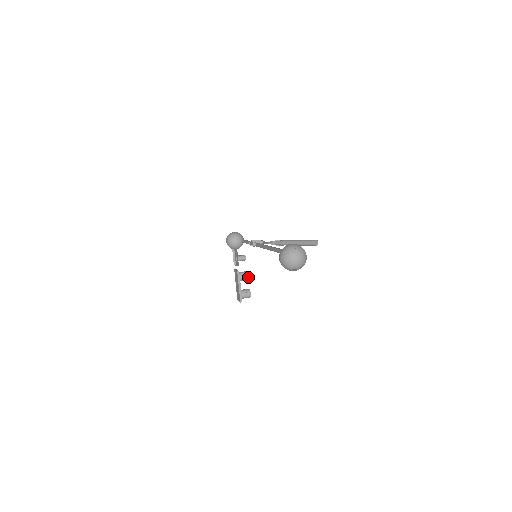
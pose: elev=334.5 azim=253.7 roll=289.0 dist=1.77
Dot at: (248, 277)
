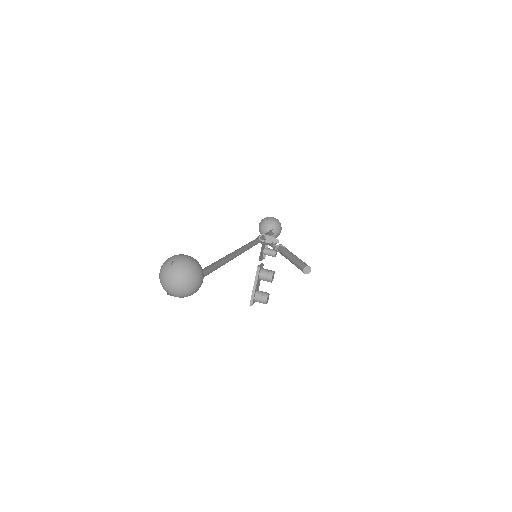
Dot at: (270, 279)
